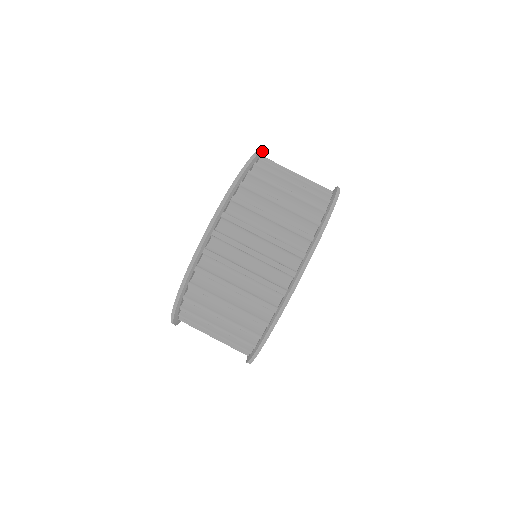
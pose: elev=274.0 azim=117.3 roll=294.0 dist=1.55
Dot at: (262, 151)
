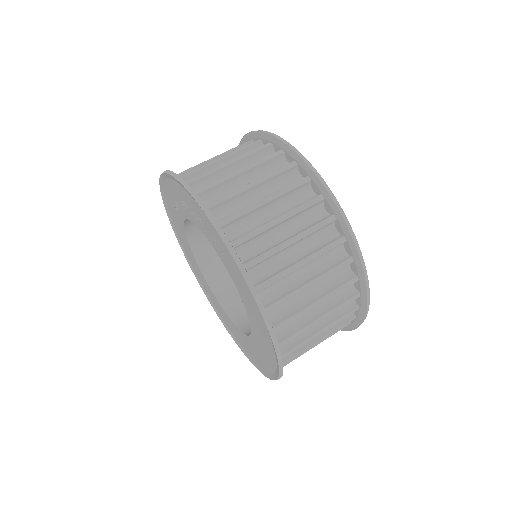
Dot at: occluded
